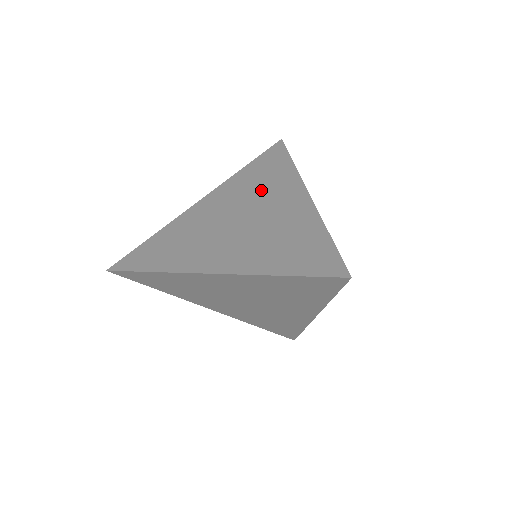
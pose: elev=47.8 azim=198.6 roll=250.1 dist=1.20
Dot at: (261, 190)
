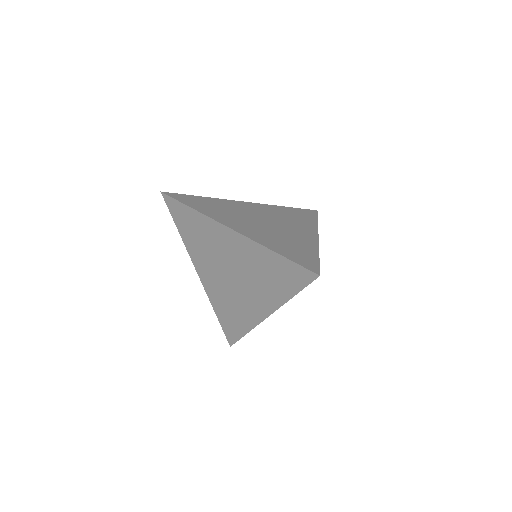
Dot at: (289, 220)
